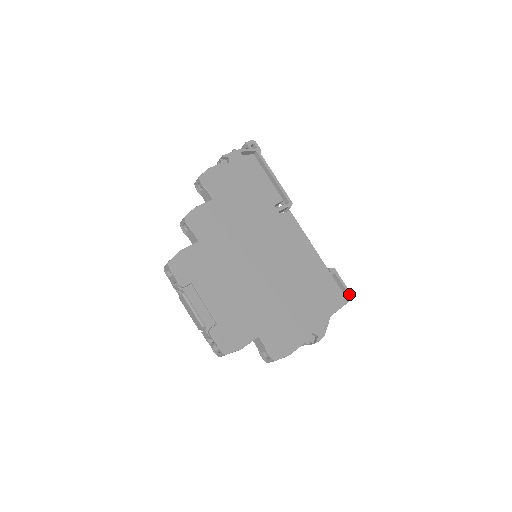
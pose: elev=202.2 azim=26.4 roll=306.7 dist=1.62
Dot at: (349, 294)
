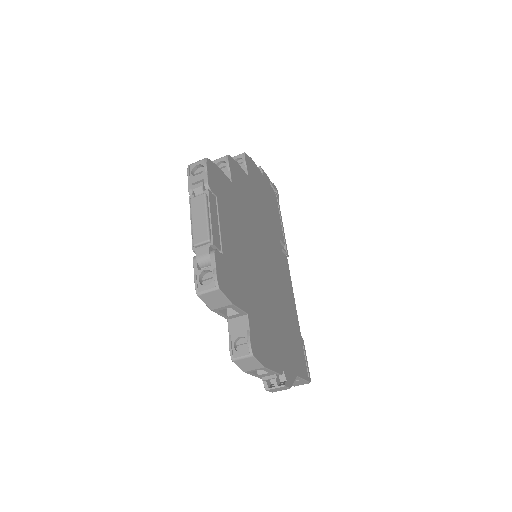
Dot at: (309, 376)
